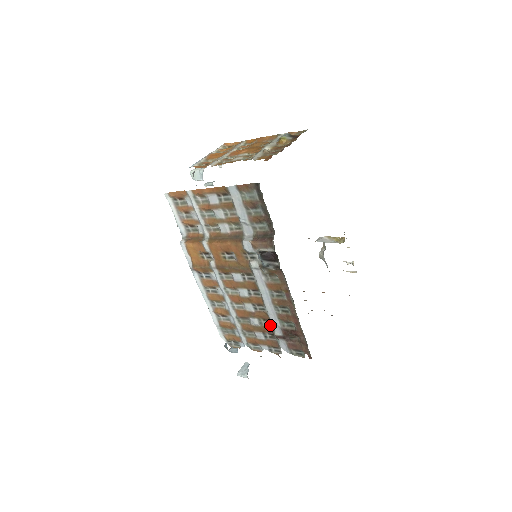
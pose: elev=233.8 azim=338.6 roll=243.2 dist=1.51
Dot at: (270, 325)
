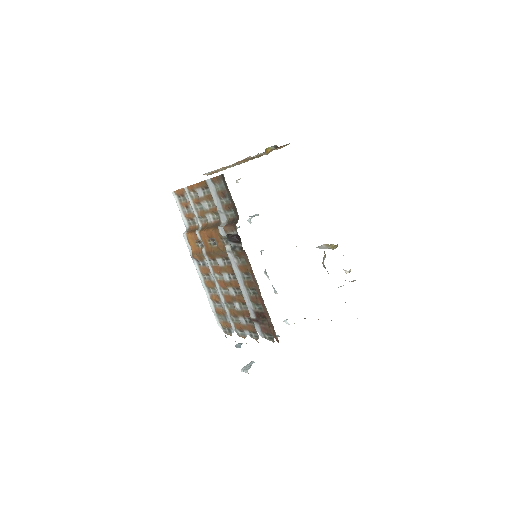
Dot at: (247, 309)
